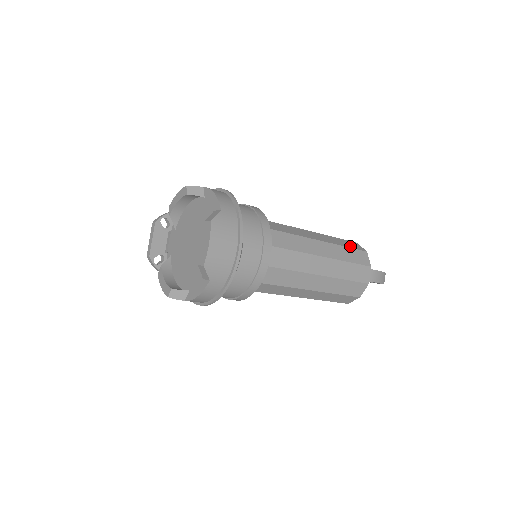
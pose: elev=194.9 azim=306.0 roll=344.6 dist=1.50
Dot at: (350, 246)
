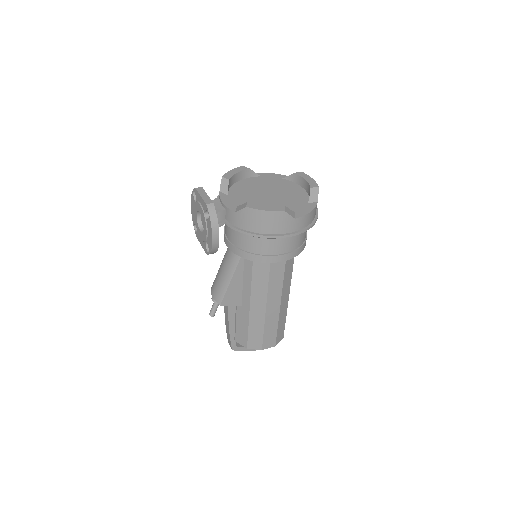
Dot at: occluded
